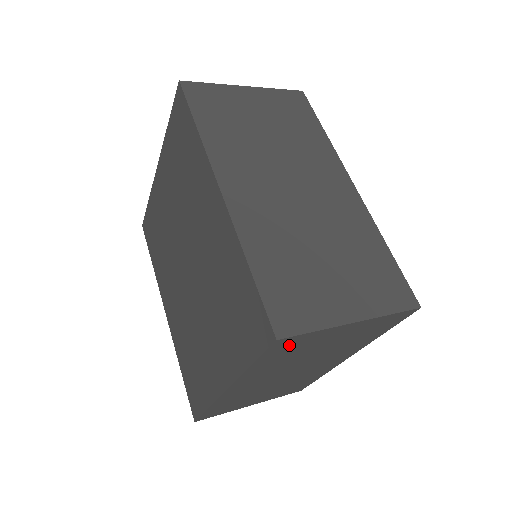
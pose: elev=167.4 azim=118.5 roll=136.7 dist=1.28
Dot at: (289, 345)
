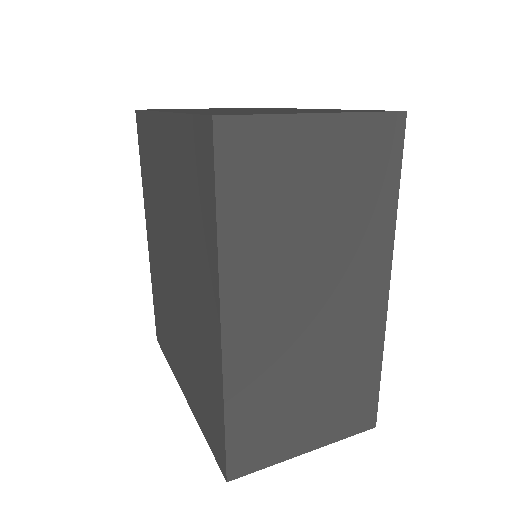
Dot at: occluded
